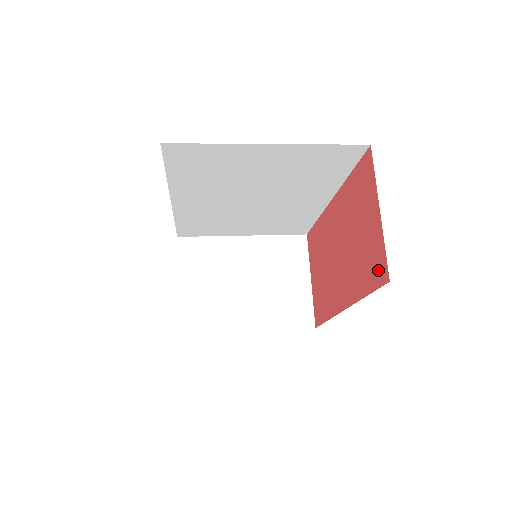
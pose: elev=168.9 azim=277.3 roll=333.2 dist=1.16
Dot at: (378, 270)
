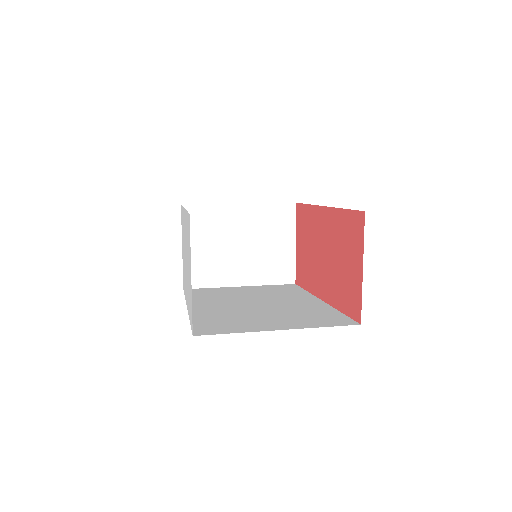
Dot at: (354, 307)
